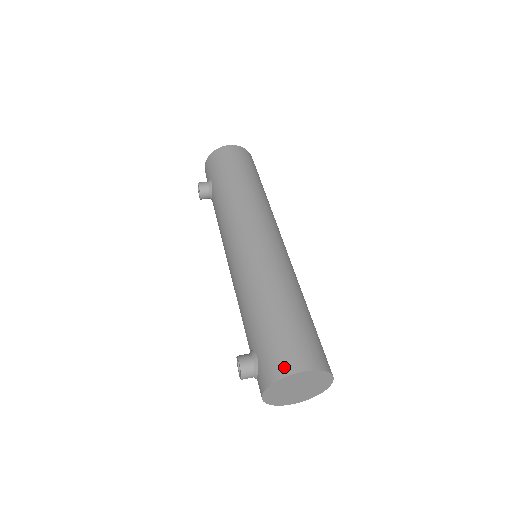
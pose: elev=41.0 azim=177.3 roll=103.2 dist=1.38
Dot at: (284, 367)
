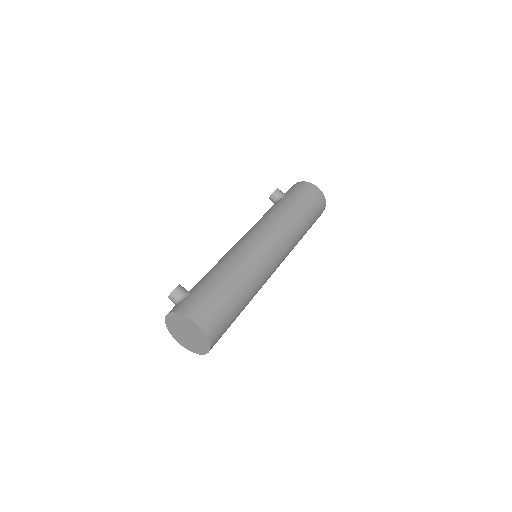
Dot at: (192, 312)
